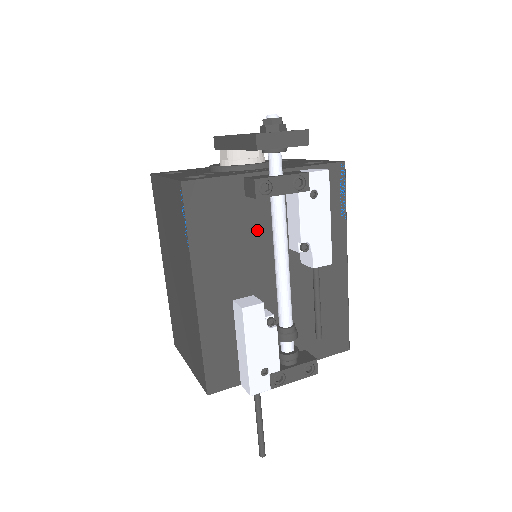
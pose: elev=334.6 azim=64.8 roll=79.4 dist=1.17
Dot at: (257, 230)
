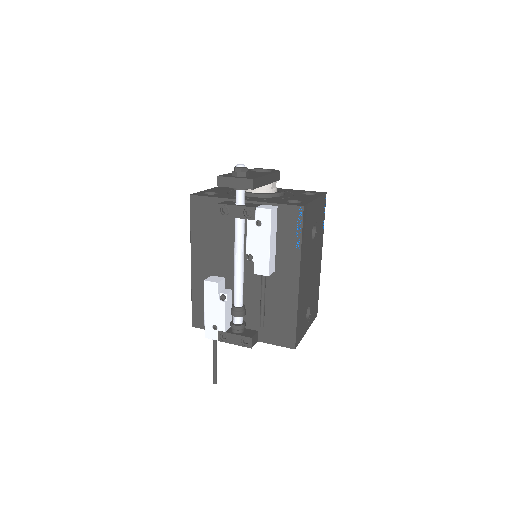
Dot at: (232, 236)
